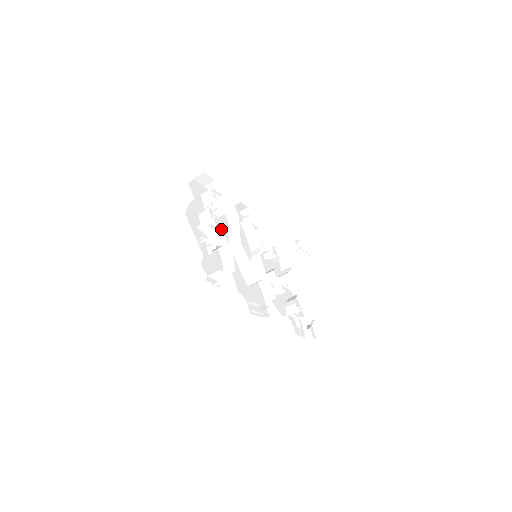
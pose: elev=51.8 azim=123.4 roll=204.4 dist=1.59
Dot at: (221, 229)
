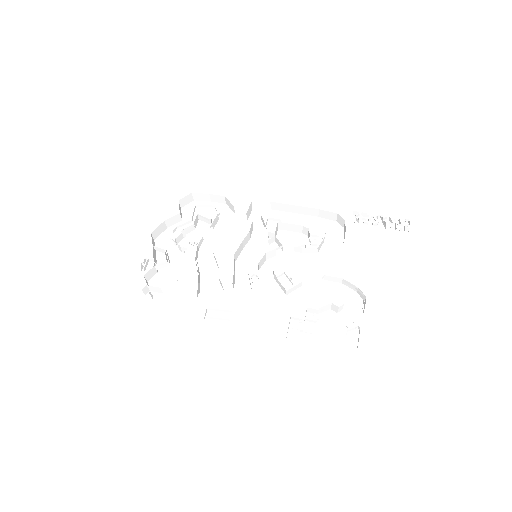
Dot at: (192, 242)
